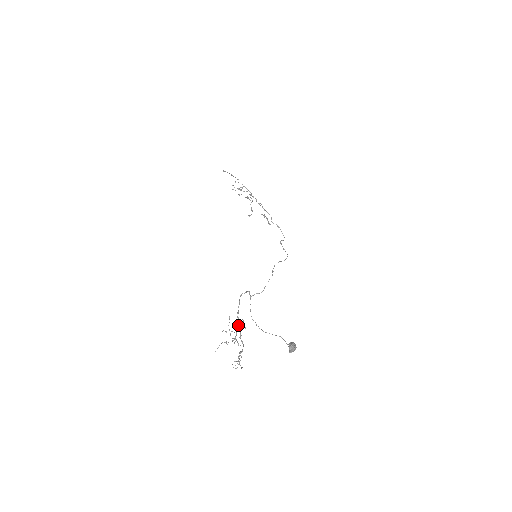
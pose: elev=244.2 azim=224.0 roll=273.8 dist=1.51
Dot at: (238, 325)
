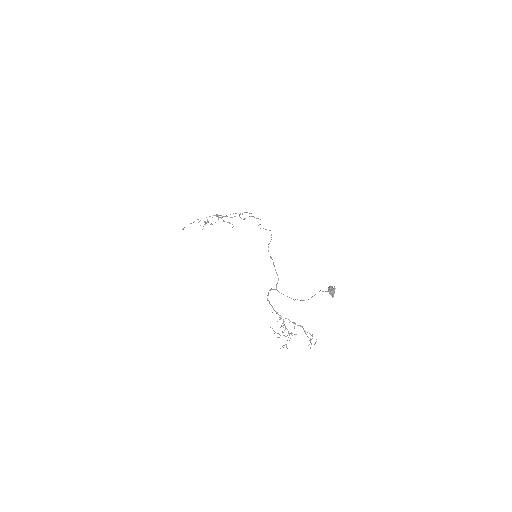
Dot at: (283, 322)
